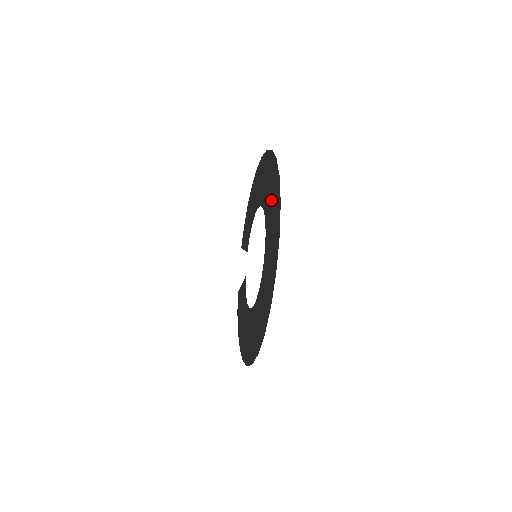
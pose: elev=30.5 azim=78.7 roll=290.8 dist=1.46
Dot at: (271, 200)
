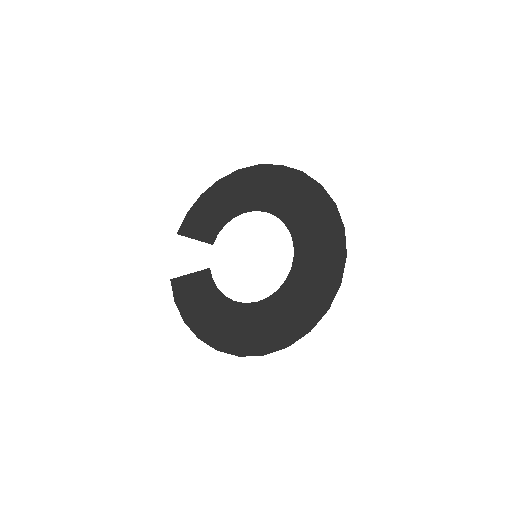
Dot at: (310, 218)
